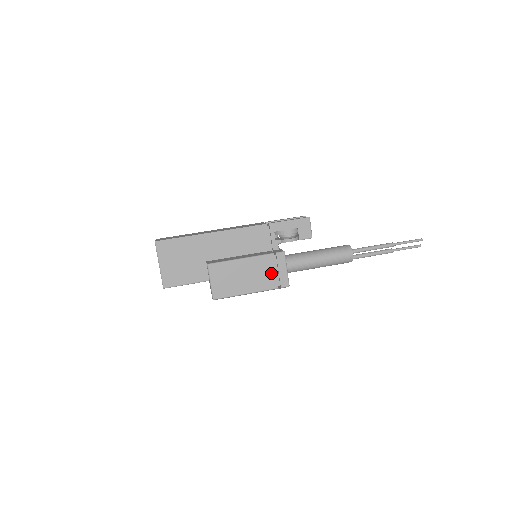
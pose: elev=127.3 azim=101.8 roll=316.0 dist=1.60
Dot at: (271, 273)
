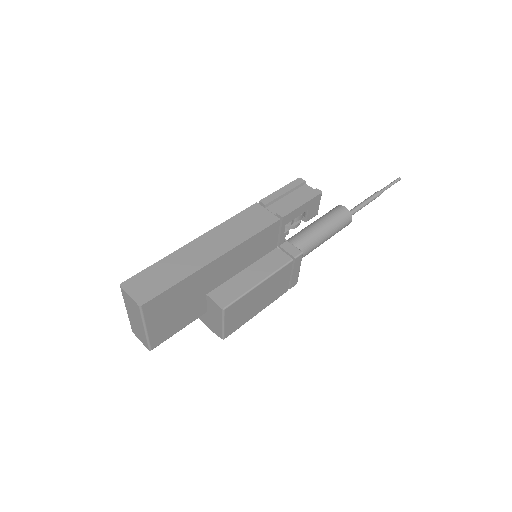
Dot at: (285, 281)
